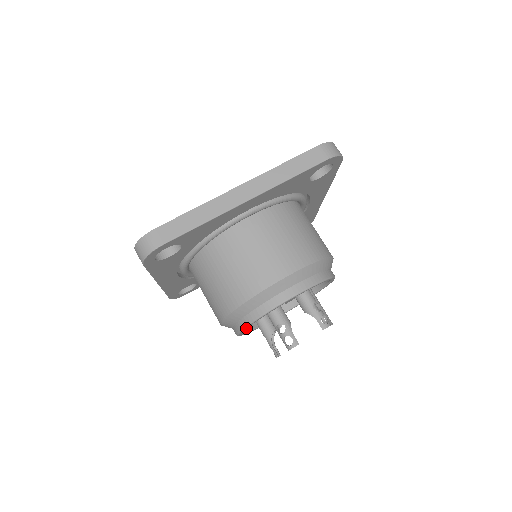
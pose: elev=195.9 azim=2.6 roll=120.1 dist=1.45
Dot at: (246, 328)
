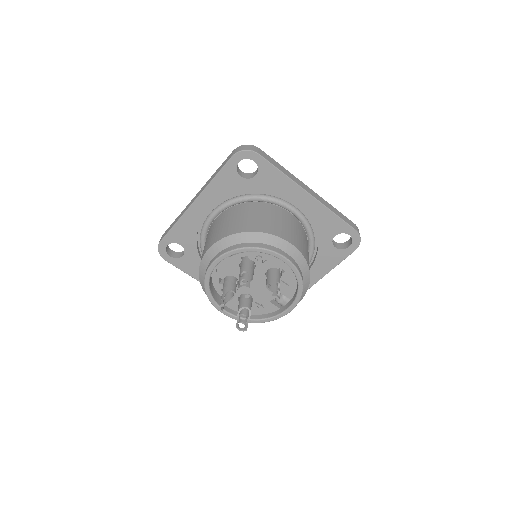
Dot at: (213, 300)
